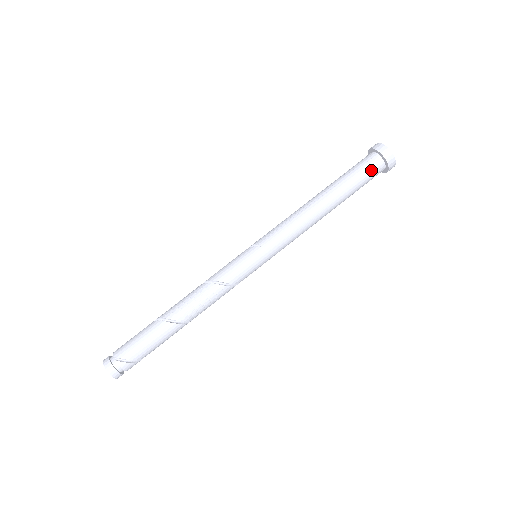
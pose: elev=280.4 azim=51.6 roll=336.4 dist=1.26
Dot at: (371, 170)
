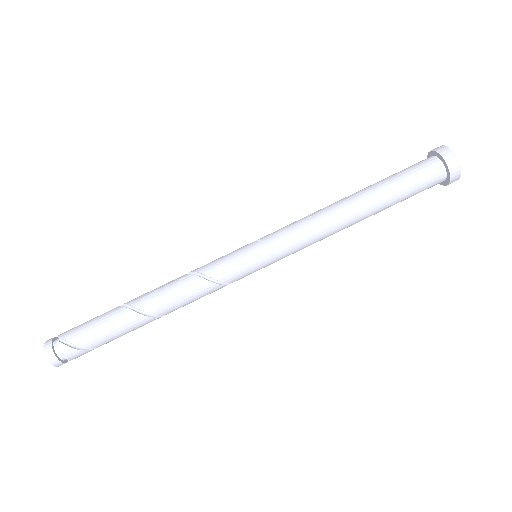
Dot at: (424, 173)
